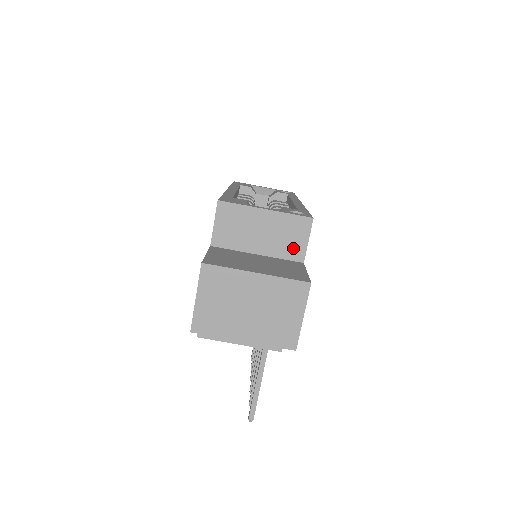
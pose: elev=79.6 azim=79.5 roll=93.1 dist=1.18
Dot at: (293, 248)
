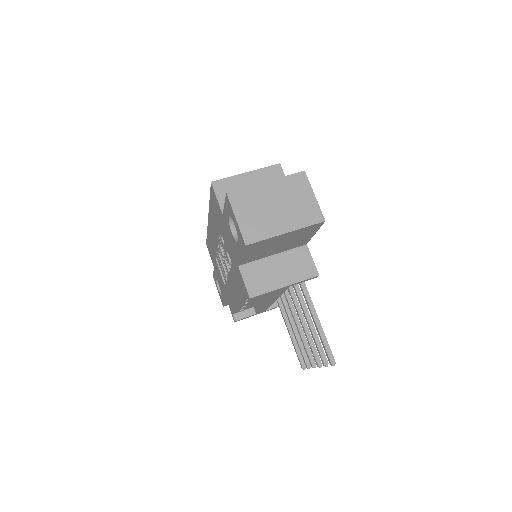
Dot at: occluded
